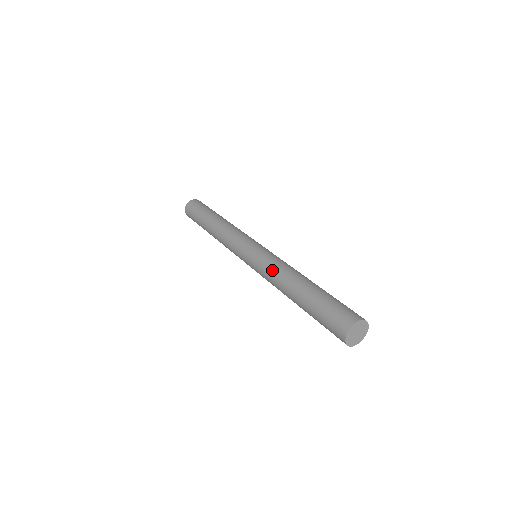
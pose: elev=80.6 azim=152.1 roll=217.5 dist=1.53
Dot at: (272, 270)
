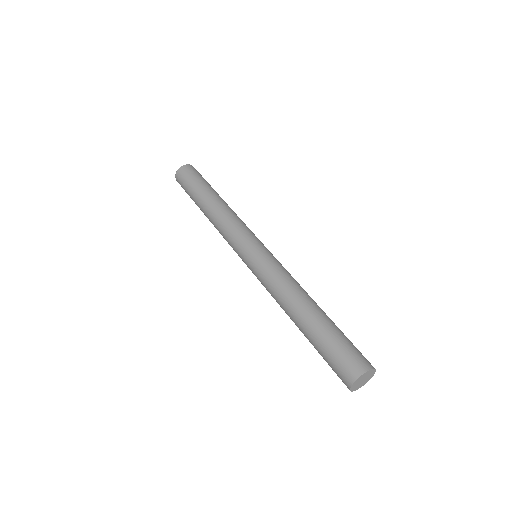
Dot at: (271, 295)
